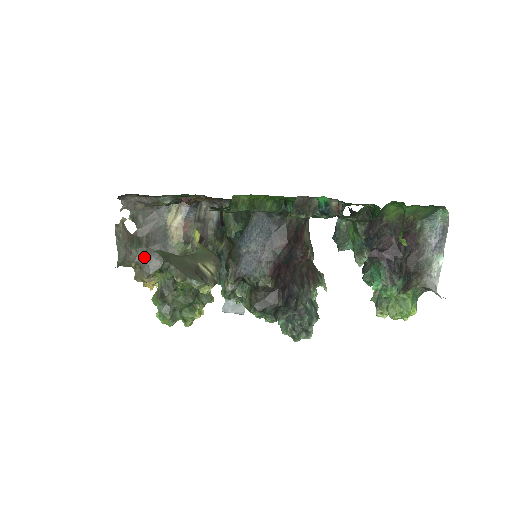
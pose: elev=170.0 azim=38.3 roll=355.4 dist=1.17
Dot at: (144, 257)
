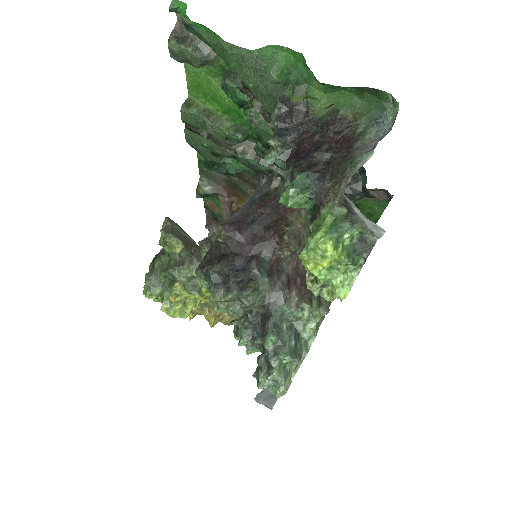
Dot at: occluded
